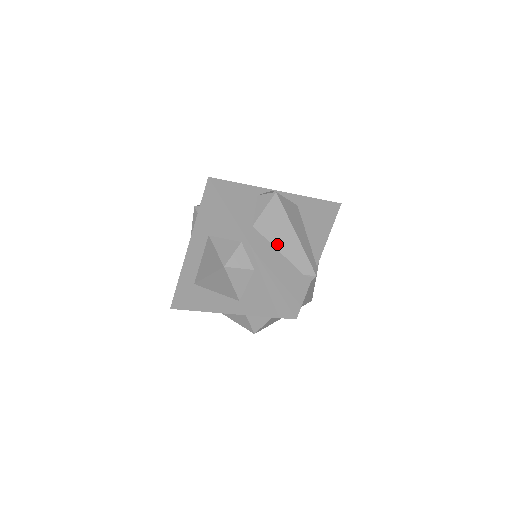
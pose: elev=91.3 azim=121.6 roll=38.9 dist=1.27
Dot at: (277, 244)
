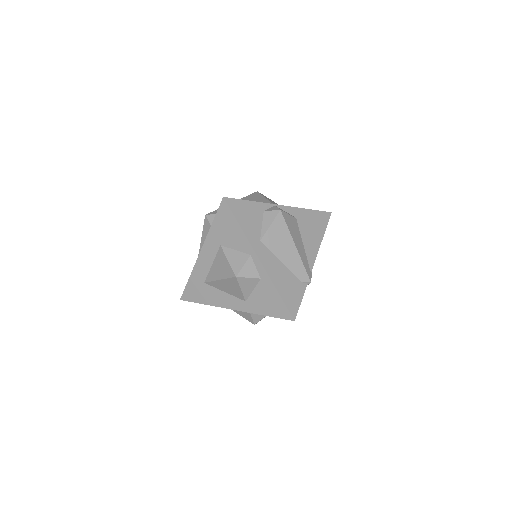
Dot at: (280, 256)
